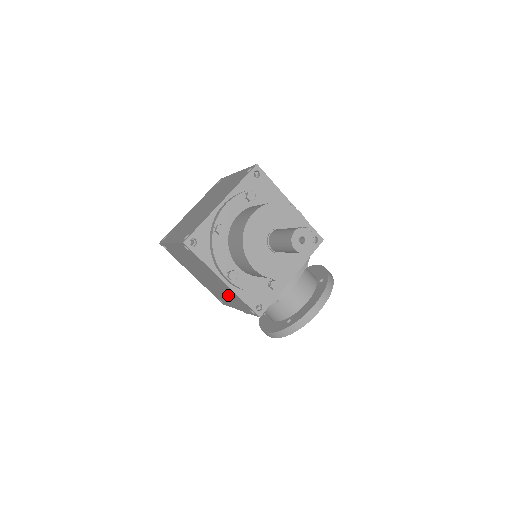
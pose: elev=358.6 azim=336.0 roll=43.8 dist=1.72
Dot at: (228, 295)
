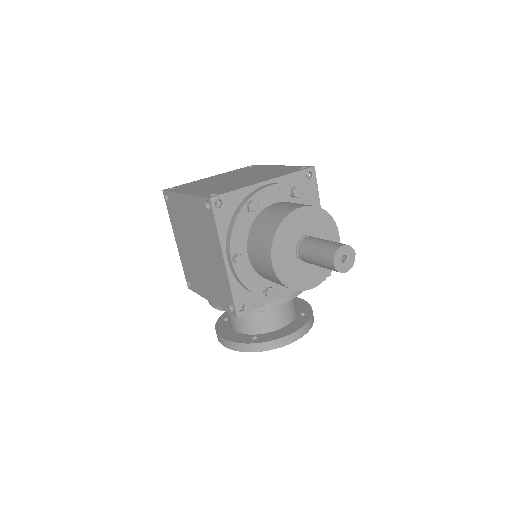
Dot at: (212, 279)
